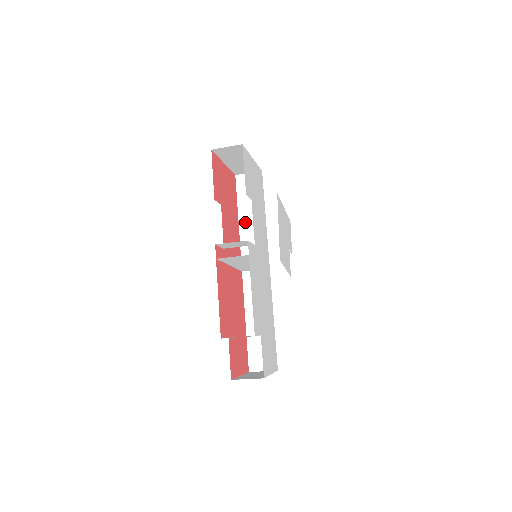
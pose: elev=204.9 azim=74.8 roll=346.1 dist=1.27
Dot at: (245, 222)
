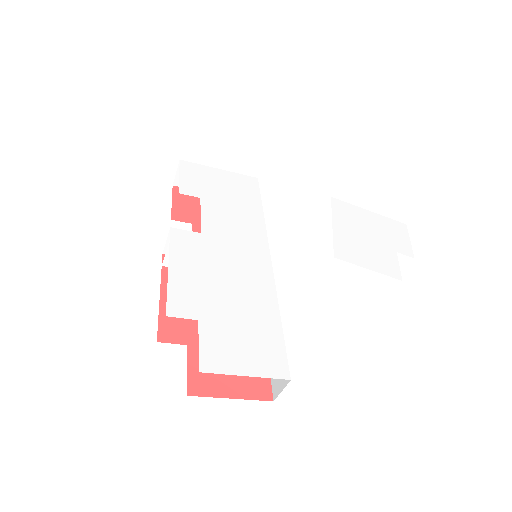
Dot at: occluded
